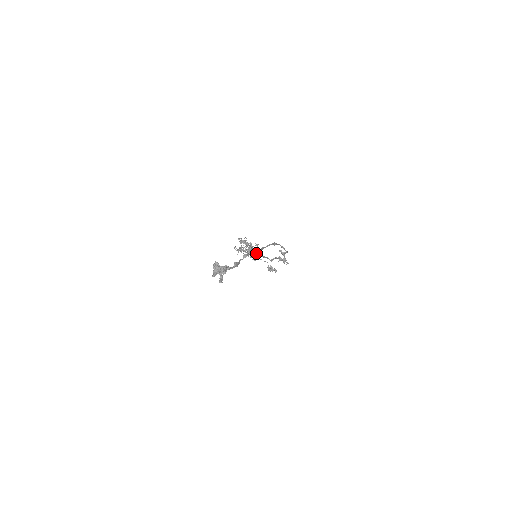
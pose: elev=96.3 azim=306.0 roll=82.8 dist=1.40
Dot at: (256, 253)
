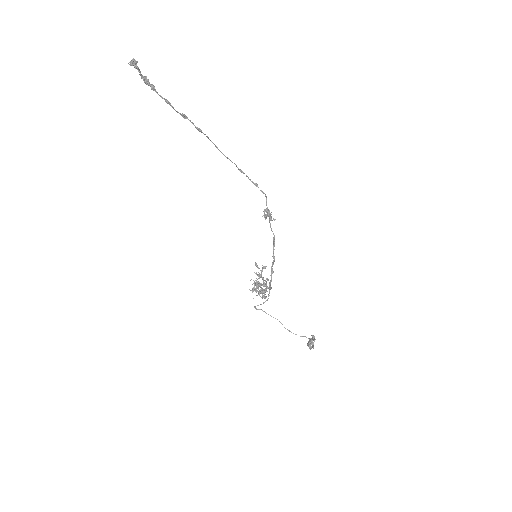
Dot at: (269, 283)
